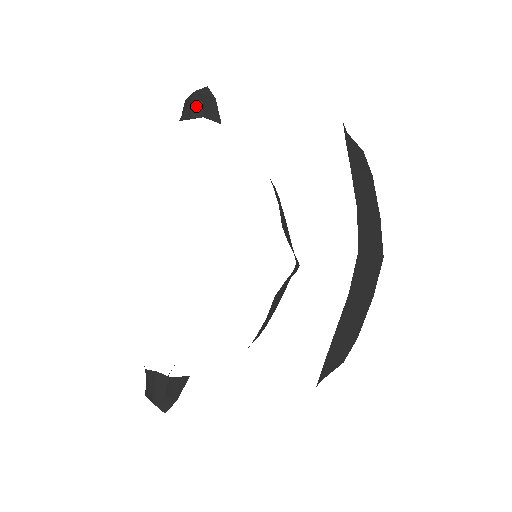
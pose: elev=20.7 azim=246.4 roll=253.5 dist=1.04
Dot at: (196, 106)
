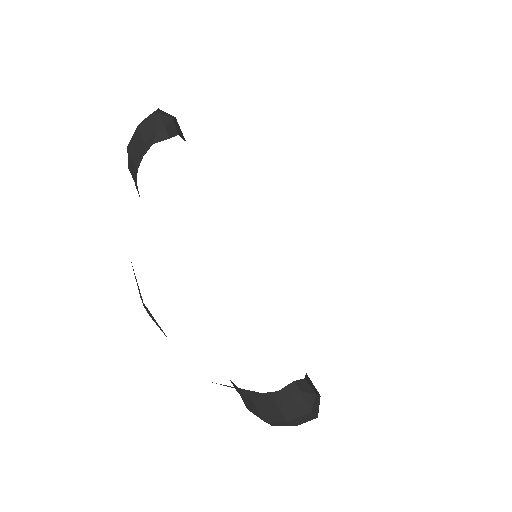
Dot at: (169, 125)
